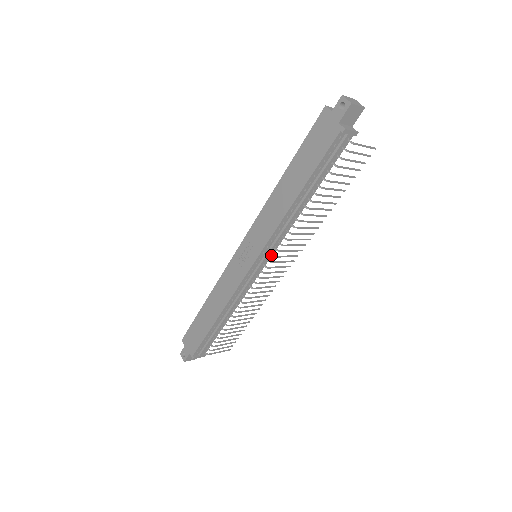
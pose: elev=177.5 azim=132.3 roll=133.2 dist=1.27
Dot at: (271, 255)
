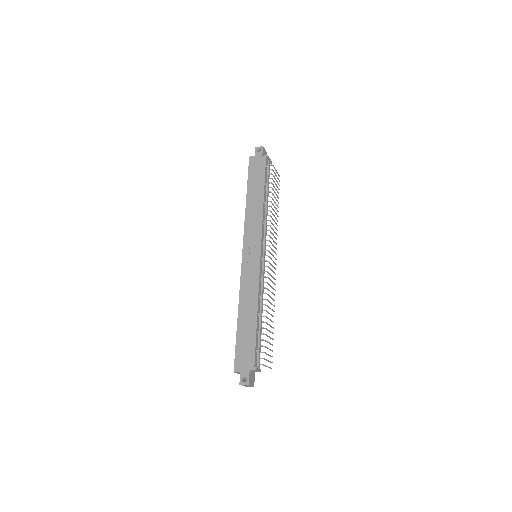
Dot at: occluded
